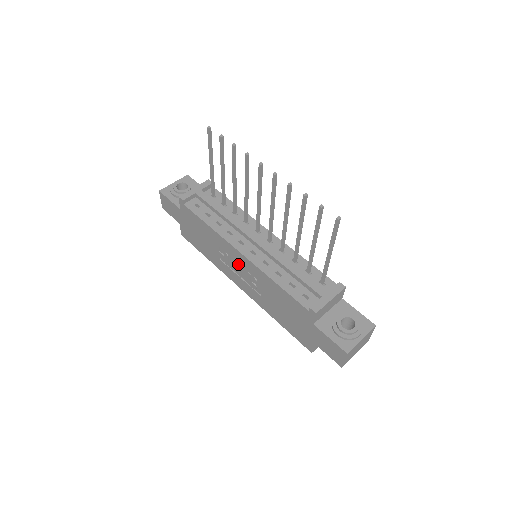
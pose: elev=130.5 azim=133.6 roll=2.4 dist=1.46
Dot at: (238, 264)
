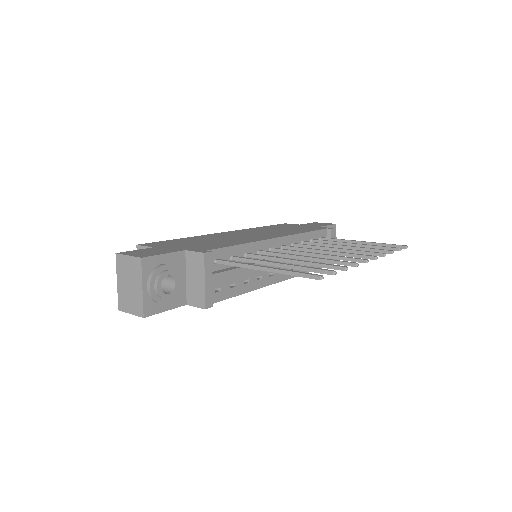
Dot at: occluded
